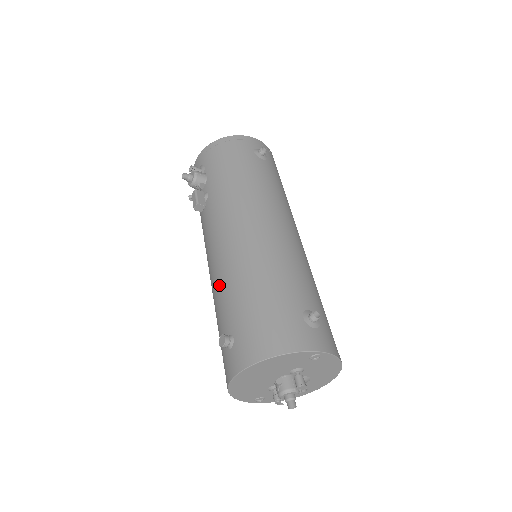
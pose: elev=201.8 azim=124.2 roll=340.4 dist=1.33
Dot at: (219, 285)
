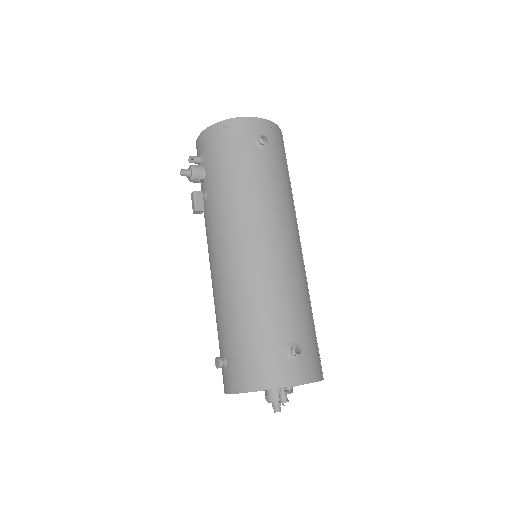
Dot at: (216, 302)
